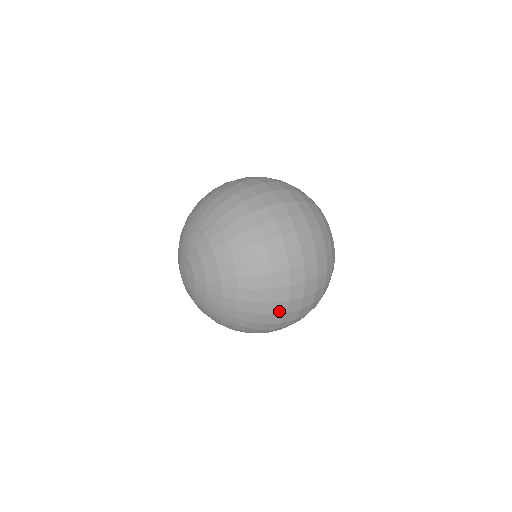
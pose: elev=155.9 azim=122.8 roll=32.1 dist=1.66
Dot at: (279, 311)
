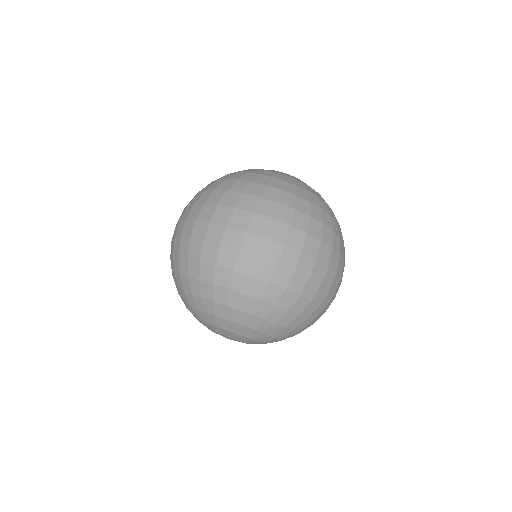
Dot at: occluded
